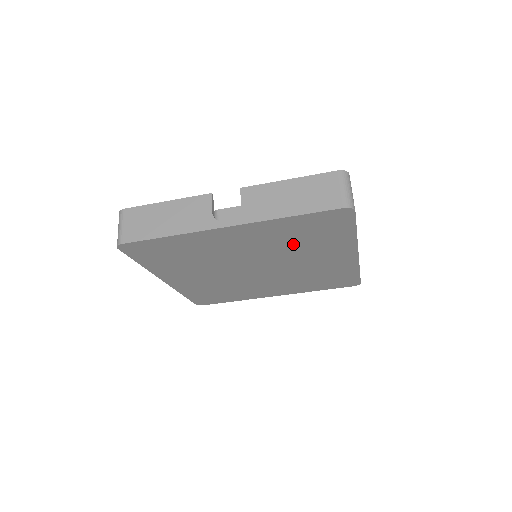
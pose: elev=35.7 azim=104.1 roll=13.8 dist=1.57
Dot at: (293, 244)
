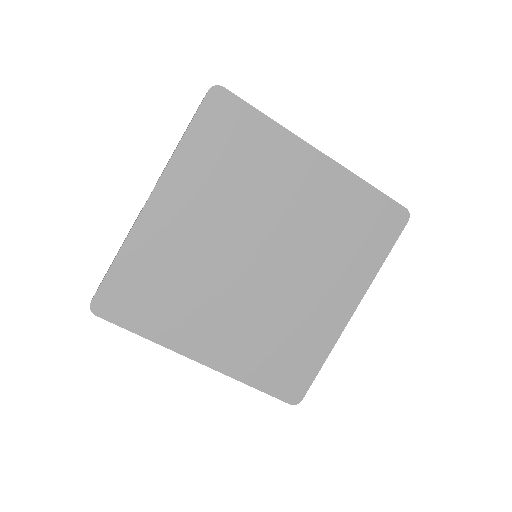
Dot at: (331, 236)
